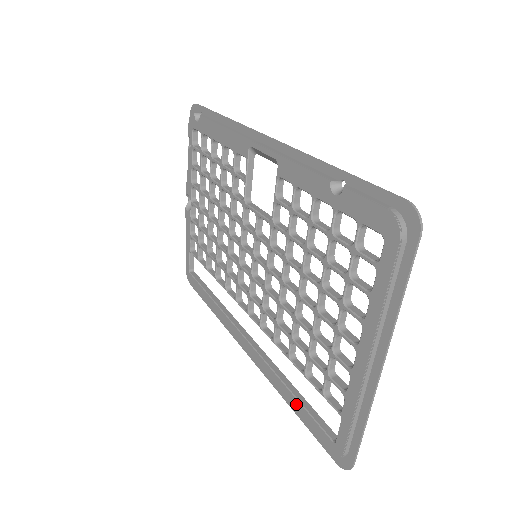
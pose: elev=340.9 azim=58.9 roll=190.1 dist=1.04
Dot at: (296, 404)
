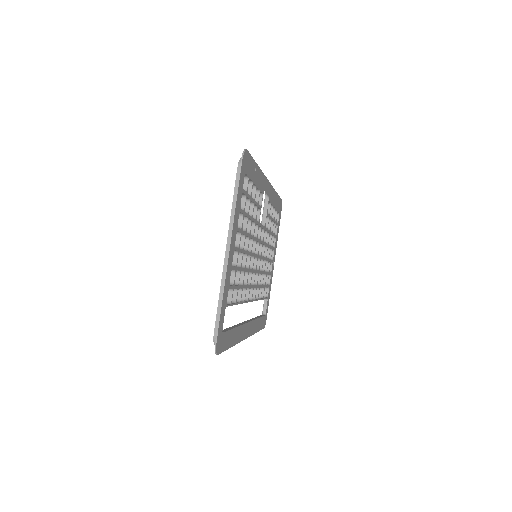
Dot at: occluded
